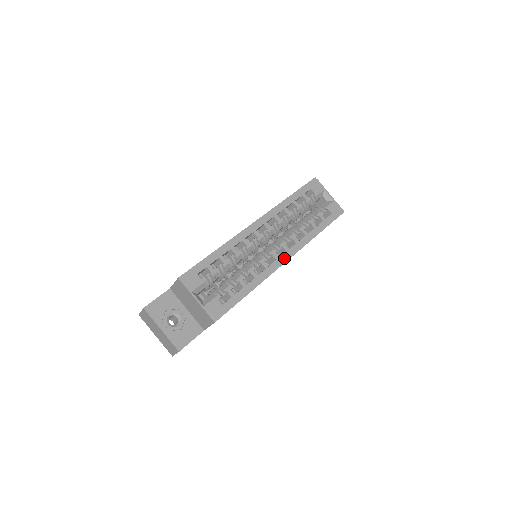
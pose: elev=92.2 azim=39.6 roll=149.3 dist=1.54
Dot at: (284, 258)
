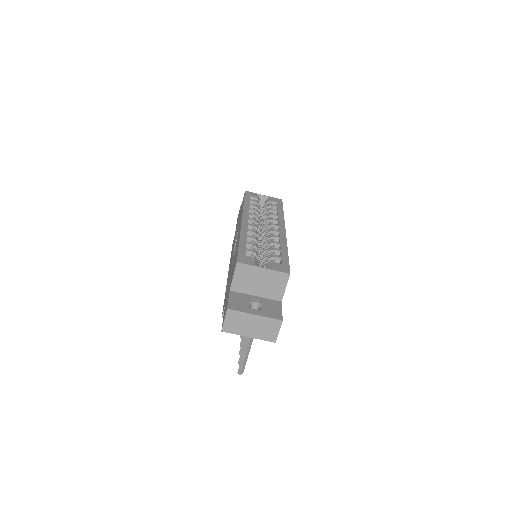
Dot at: (282, 230)
